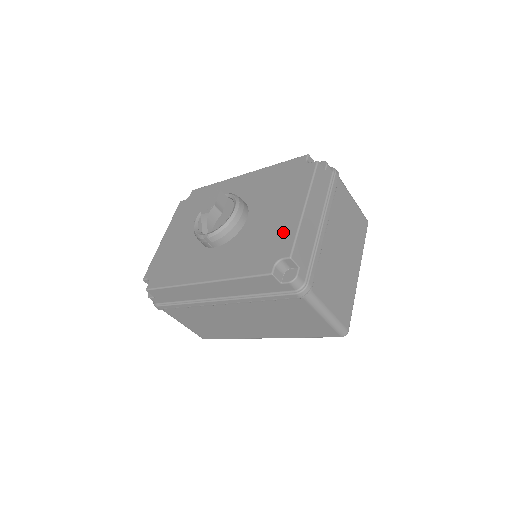
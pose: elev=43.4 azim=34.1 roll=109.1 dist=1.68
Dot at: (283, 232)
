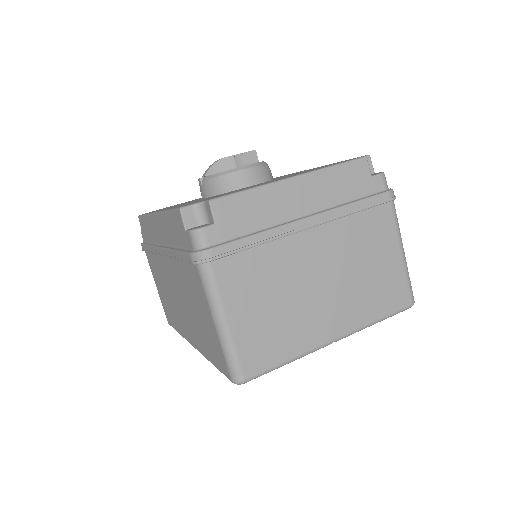
Dot at: occluded
